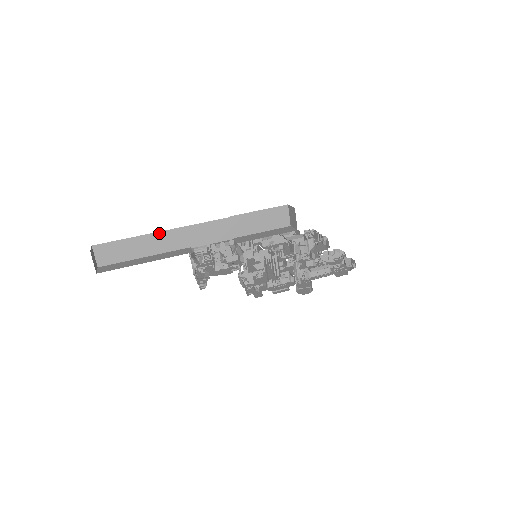
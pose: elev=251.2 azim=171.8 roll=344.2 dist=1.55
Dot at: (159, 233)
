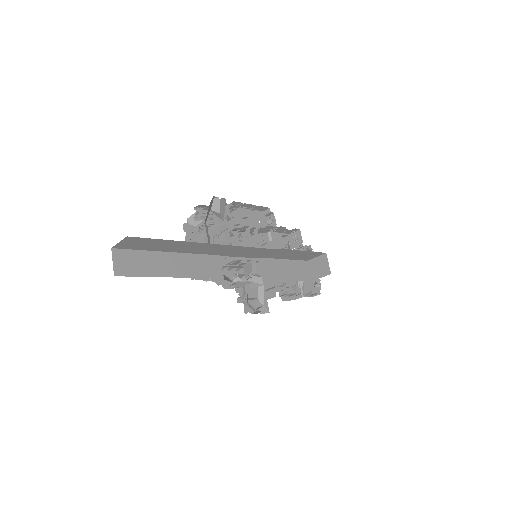
Dot at: (208, 244)
